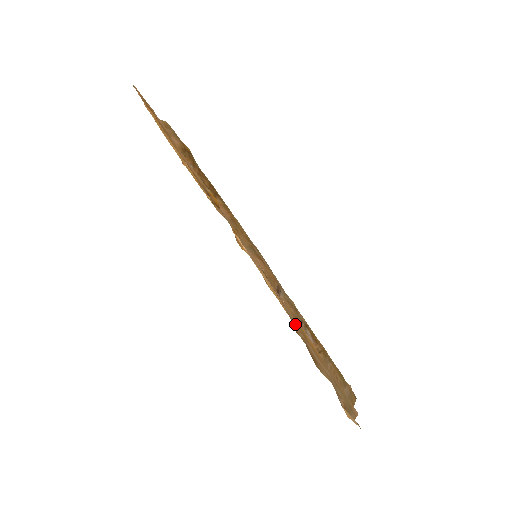
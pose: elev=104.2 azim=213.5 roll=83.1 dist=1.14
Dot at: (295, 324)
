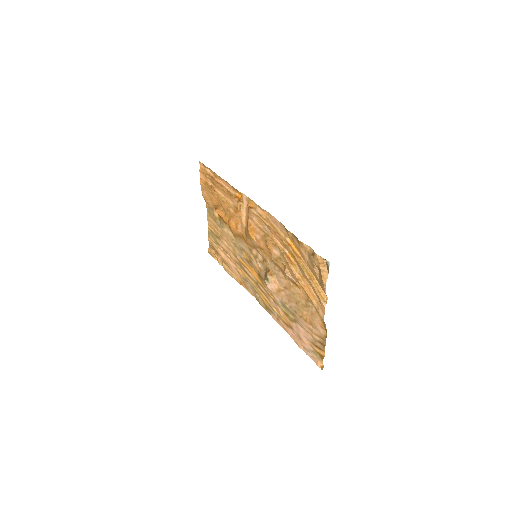
Dot at: (286, 231)
